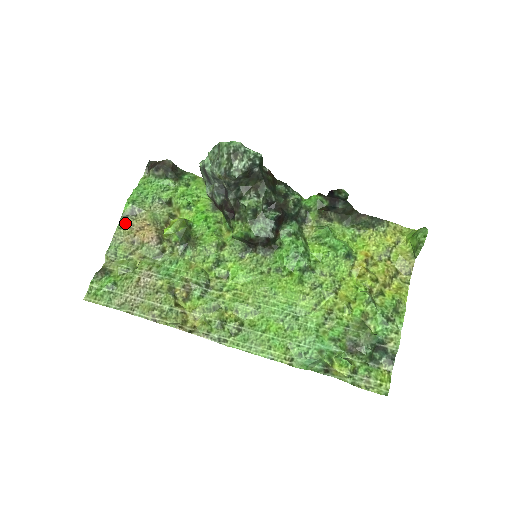
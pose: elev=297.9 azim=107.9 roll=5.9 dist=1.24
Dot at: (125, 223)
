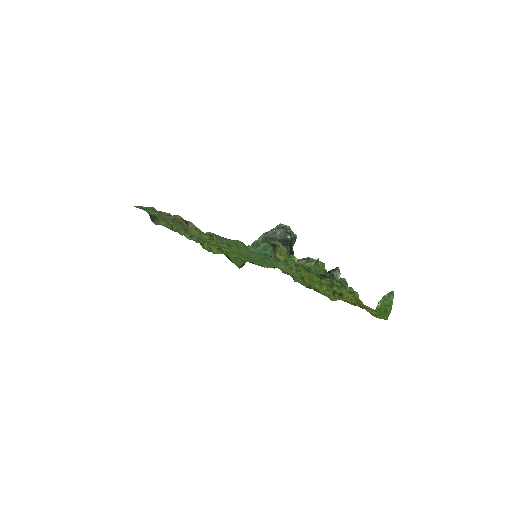
Dot at: occluded
